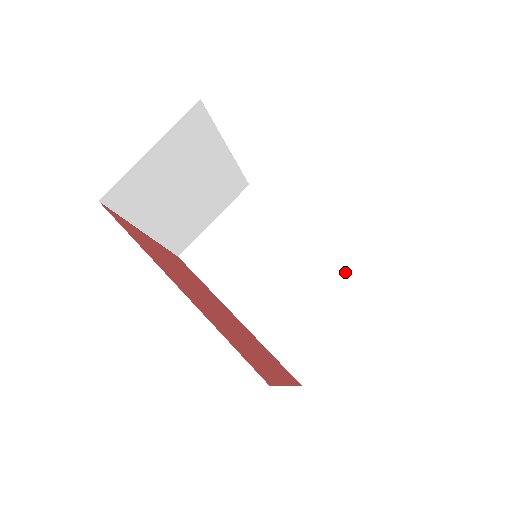
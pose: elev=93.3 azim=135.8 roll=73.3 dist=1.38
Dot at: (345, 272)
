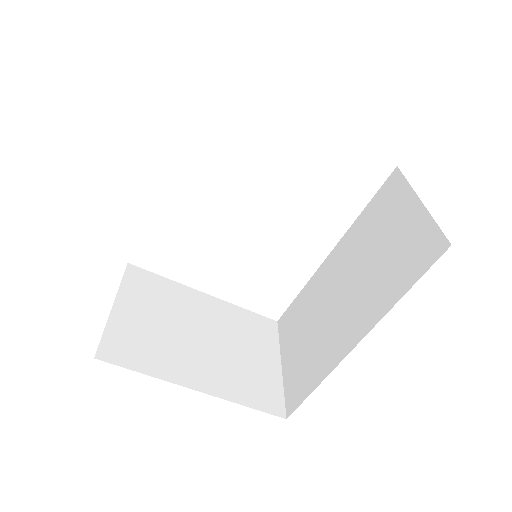
Dot at: (364, 212)
